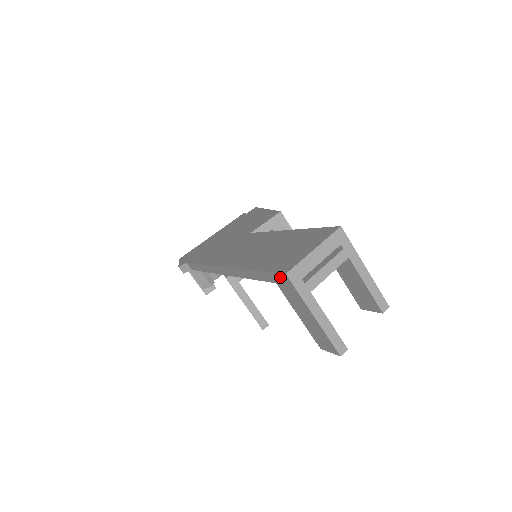
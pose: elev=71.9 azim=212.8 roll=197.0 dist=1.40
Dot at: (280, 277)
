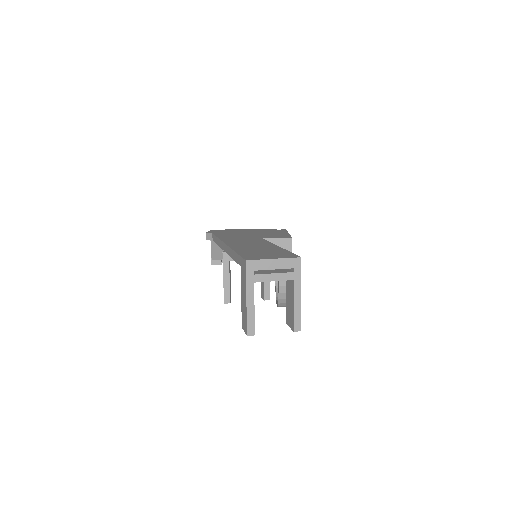
Dot at: (243, 262)
